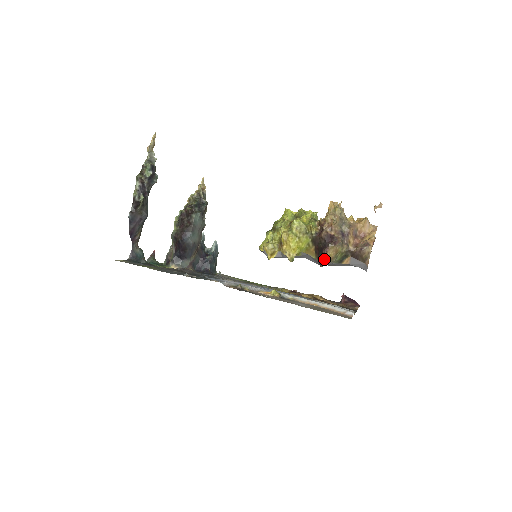
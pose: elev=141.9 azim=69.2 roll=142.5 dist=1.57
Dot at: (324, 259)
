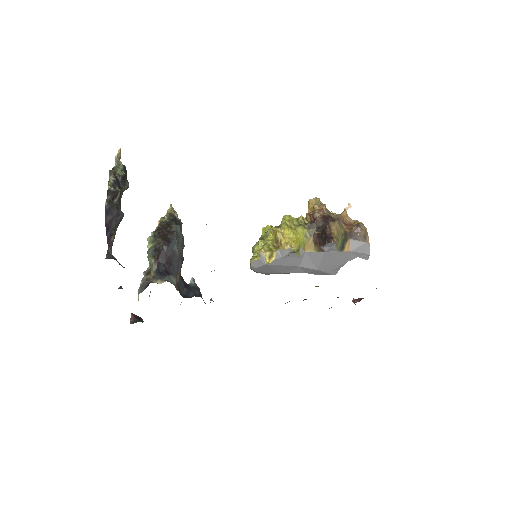
Dot at: (331, 236)
